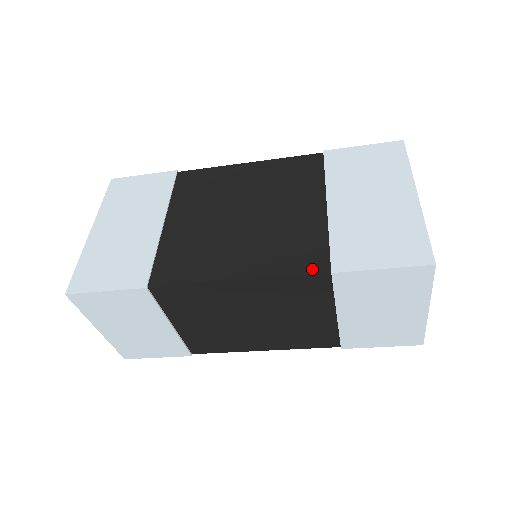
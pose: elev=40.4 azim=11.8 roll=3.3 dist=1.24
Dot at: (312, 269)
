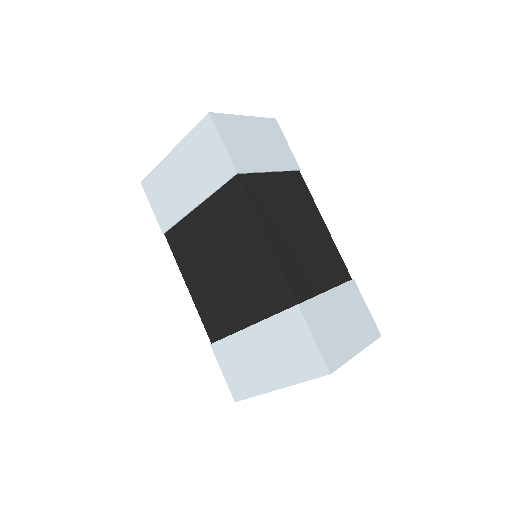
Dot at: (209, 332)
